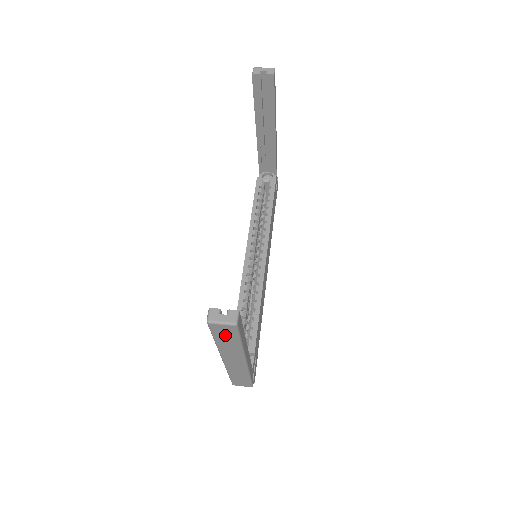
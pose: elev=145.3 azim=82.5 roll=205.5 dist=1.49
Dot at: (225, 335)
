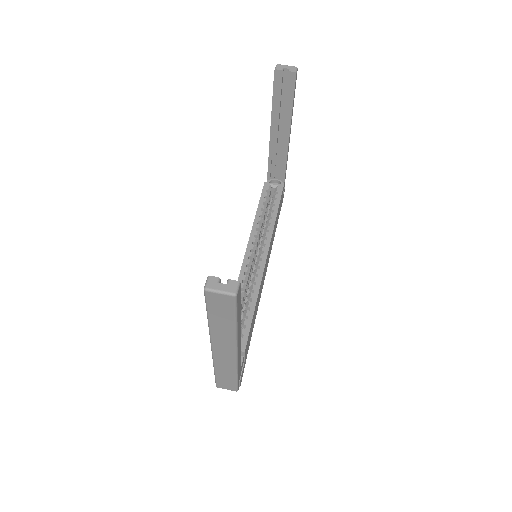
Dot at: (221, 310)
